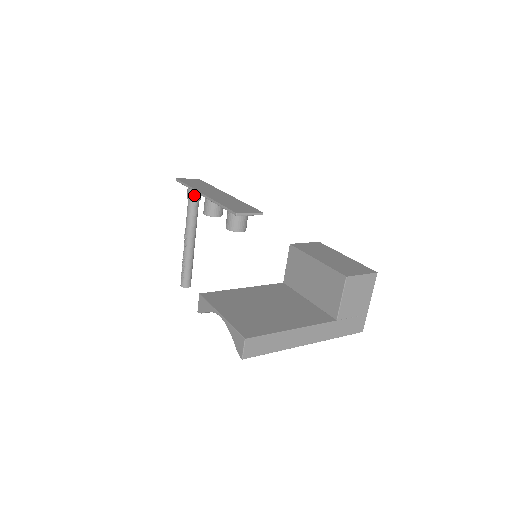
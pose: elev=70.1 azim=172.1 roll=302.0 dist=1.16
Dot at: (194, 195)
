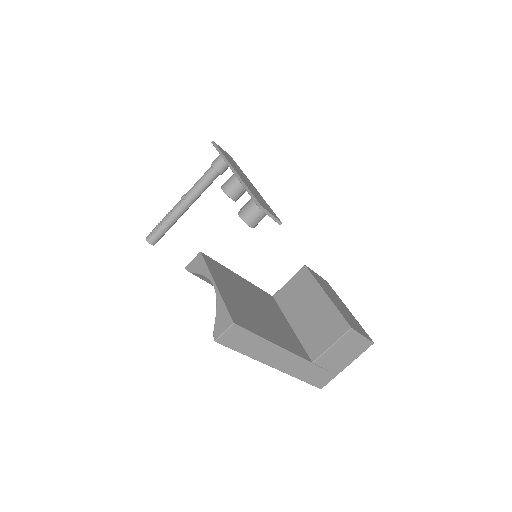
Dot at: (220, 166)
